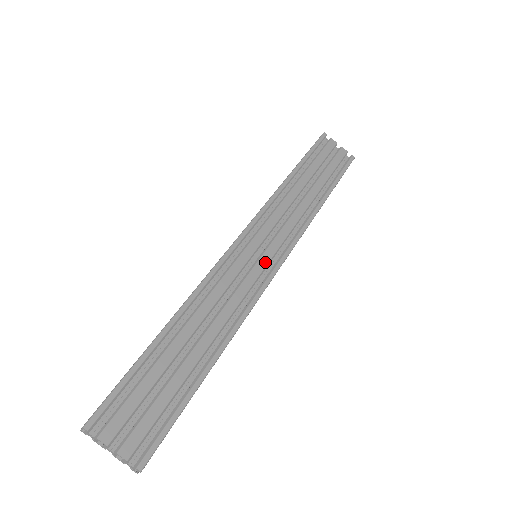
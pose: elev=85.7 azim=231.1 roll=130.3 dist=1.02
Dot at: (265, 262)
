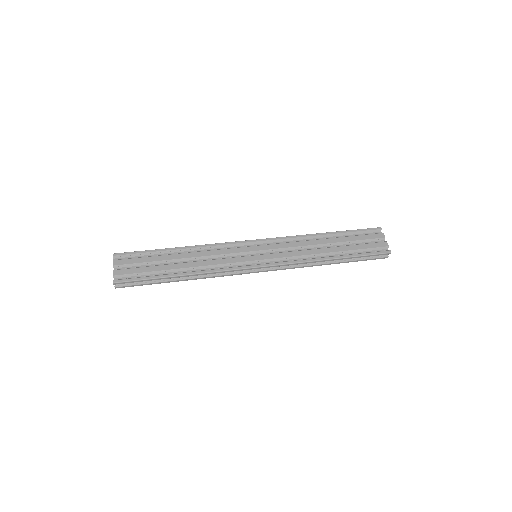
Dot at: (254, 259)
